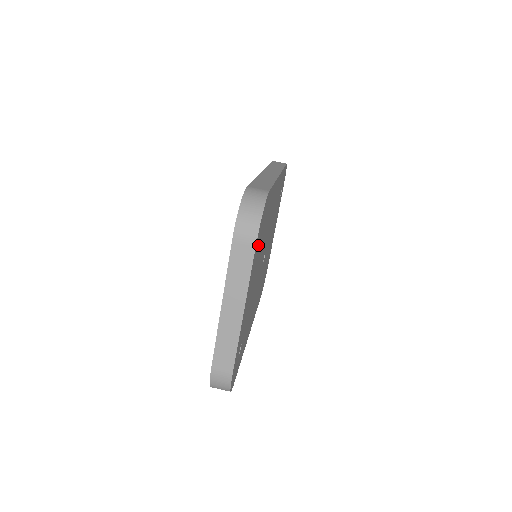
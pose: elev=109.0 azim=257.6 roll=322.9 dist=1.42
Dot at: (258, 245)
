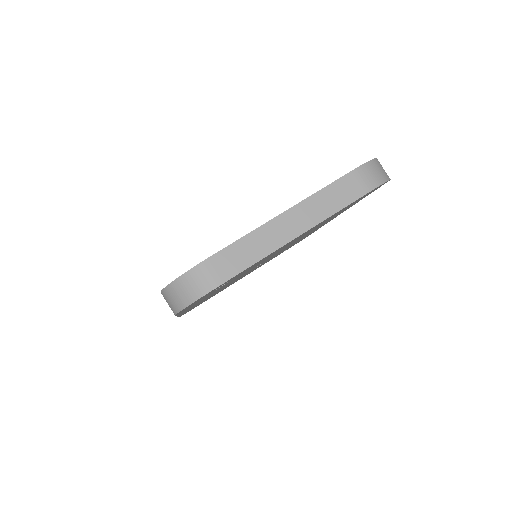
Dot at: occluded
